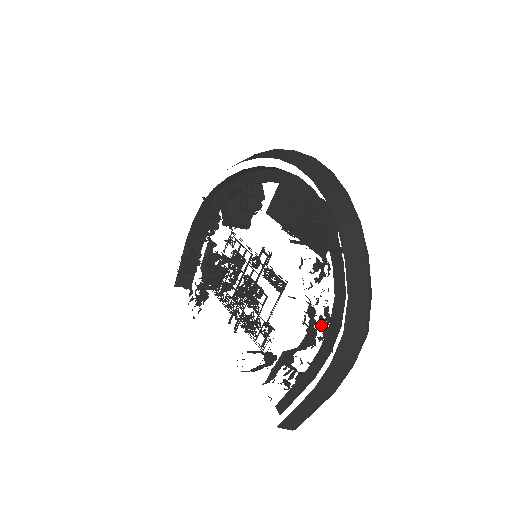
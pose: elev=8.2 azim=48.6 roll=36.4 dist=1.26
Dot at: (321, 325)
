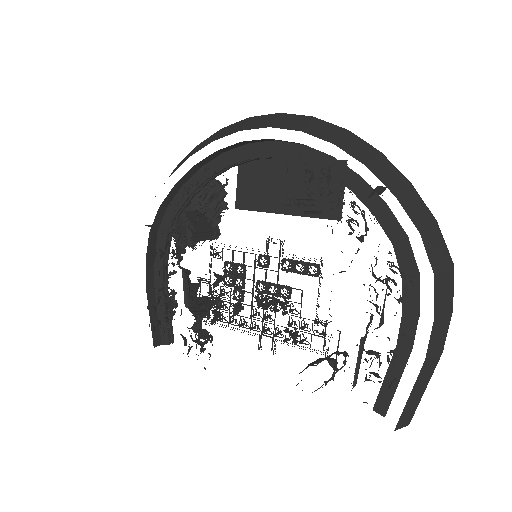
Dot at: (395, 284)
